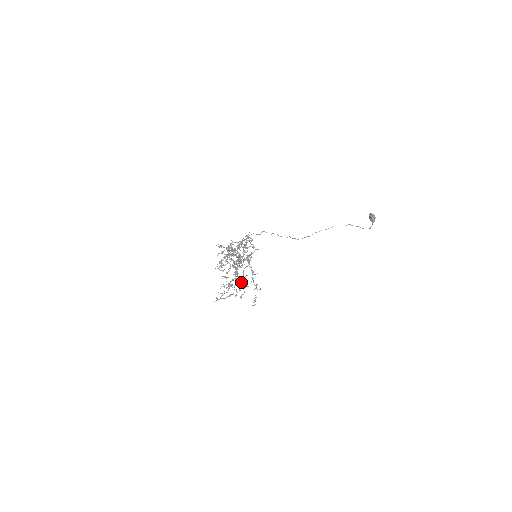
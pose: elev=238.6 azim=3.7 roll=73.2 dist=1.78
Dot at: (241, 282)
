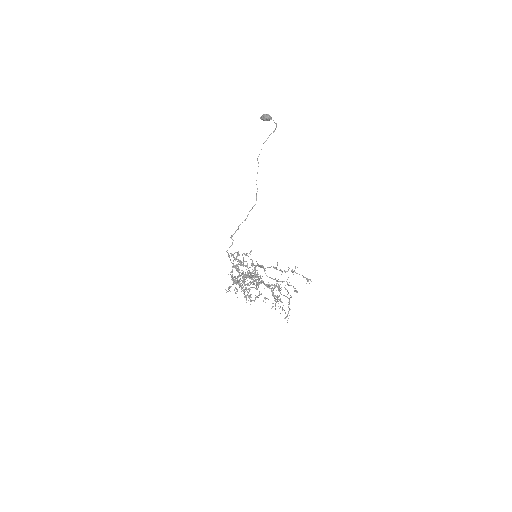
Dot at: occluded
